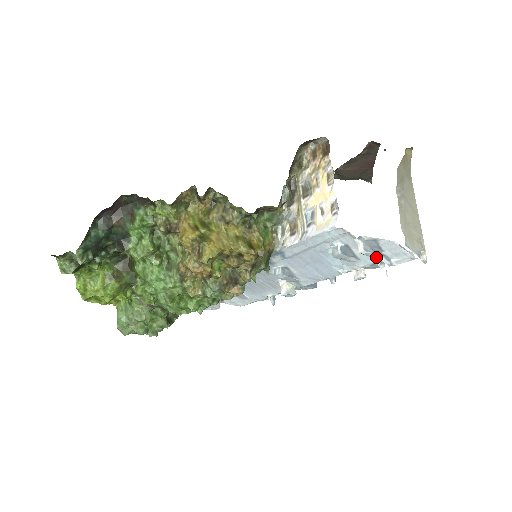
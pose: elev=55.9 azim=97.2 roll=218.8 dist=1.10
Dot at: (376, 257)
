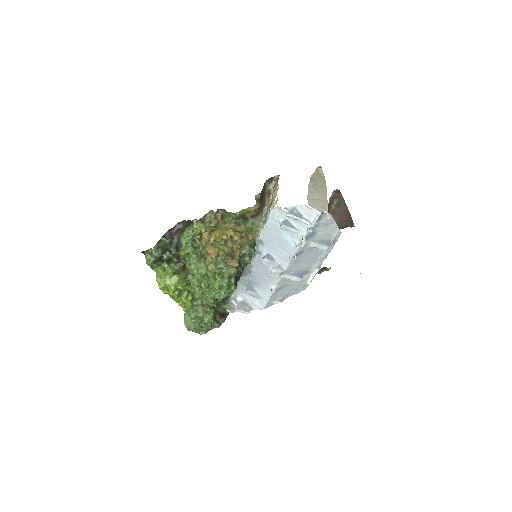
Dot at: (305, 225)
